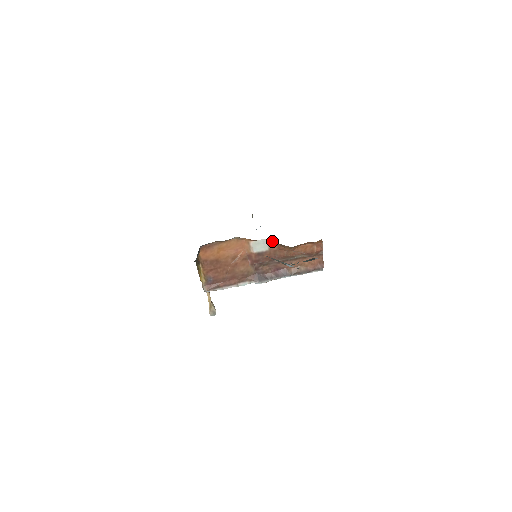
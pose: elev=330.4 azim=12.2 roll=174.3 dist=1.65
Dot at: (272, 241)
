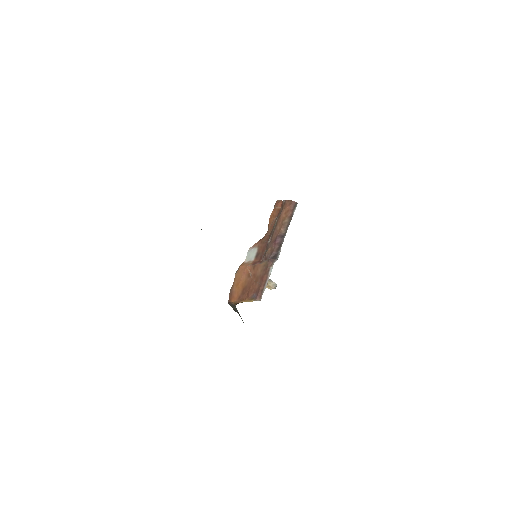
Dot at: (253, 245)
